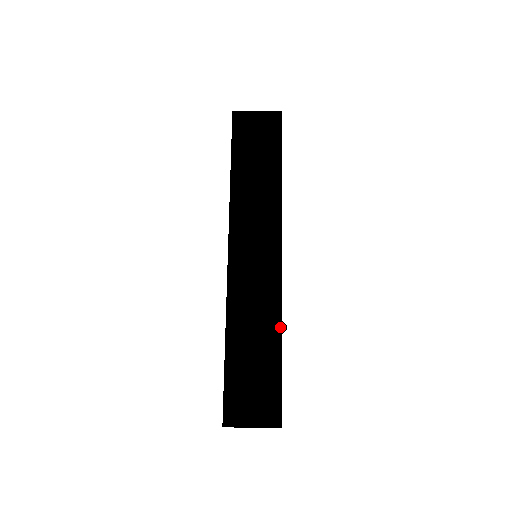
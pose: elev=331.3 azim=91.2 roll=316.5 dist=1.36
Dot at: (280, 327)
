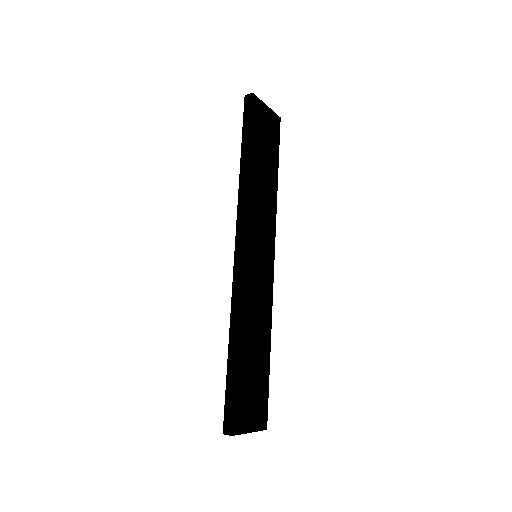
Dot at: occluded
